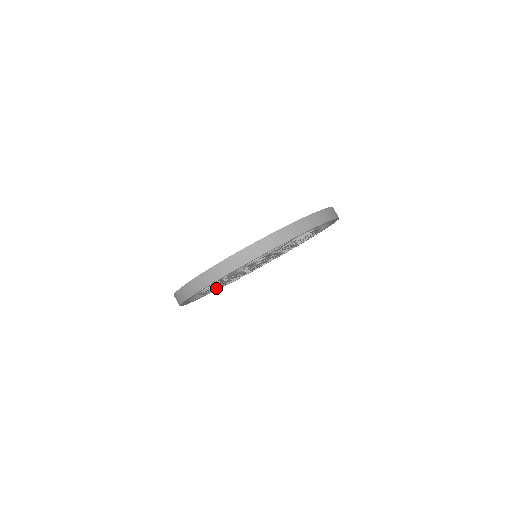
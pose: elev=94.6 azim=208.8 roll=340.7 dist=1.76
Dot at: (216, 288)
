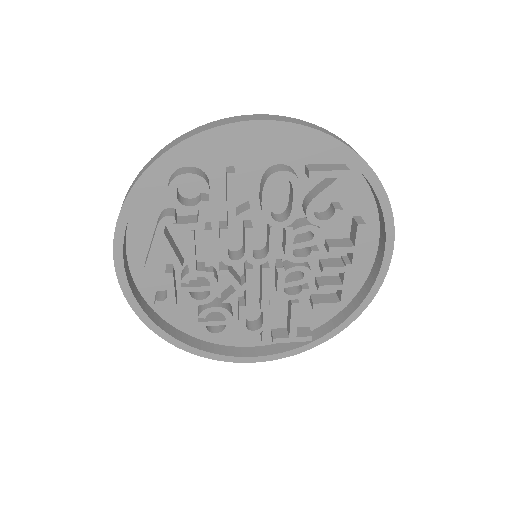
Dot at: (157, 299)
